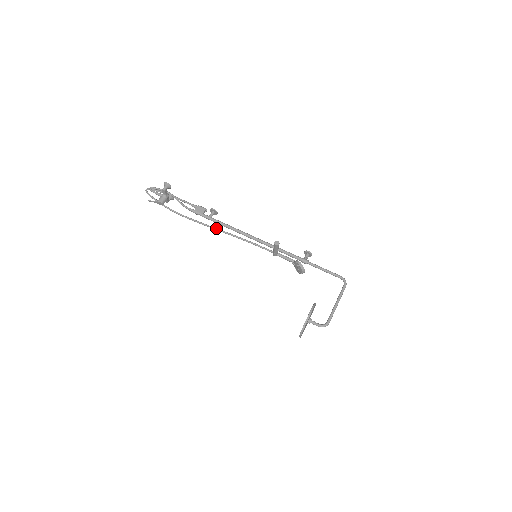
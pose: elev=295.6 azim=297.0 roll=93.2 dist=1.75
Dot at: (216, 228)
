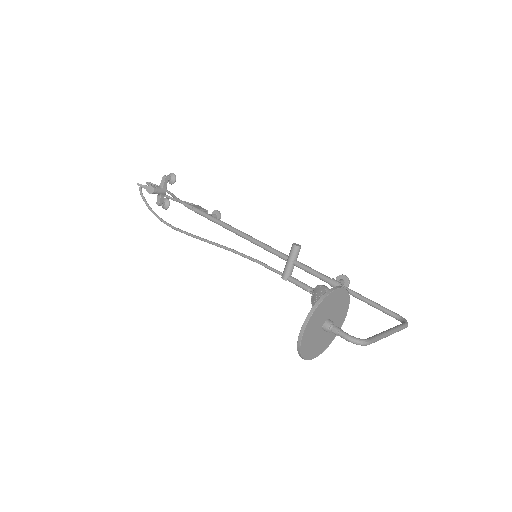
Dot at: occluded
